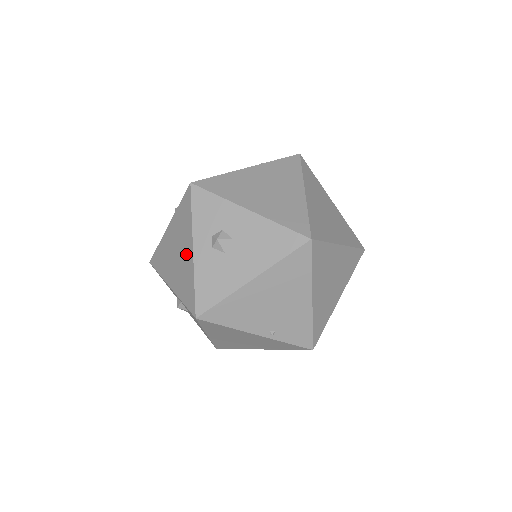
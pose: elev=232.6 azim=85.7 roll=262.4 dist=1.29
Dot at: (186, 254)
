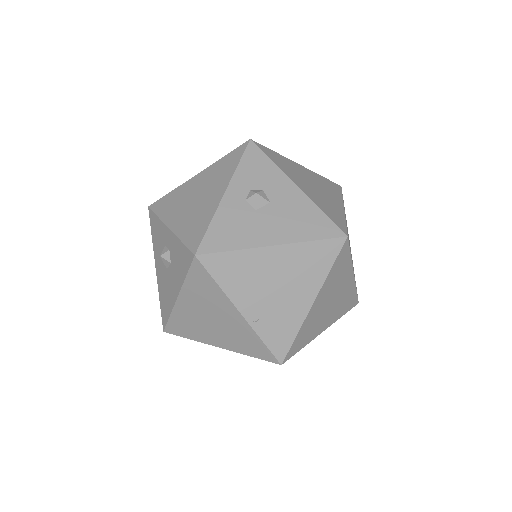
Dot at: (212, 197)
